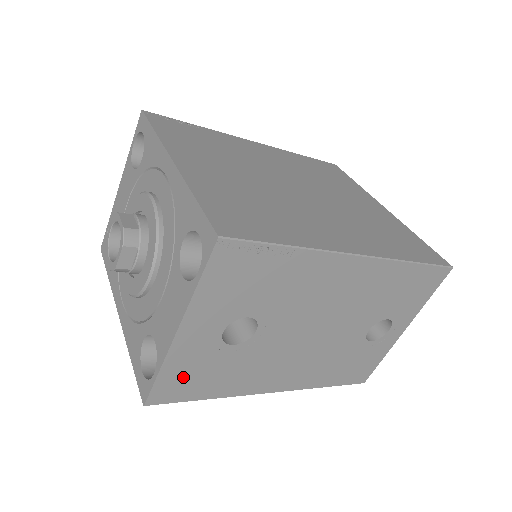
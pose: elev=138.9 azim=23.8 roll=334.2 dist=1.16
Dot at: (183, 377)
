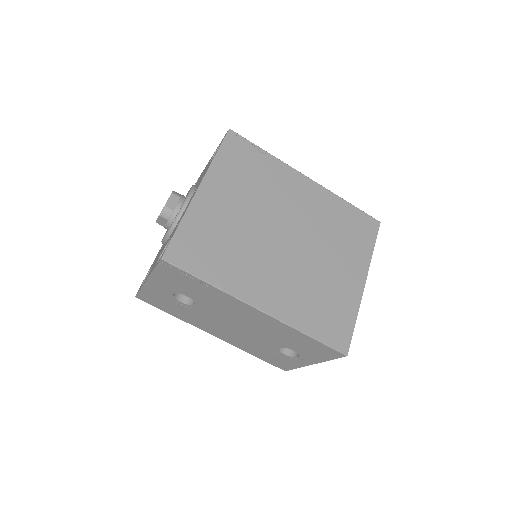
Dot at: (154, 298)
